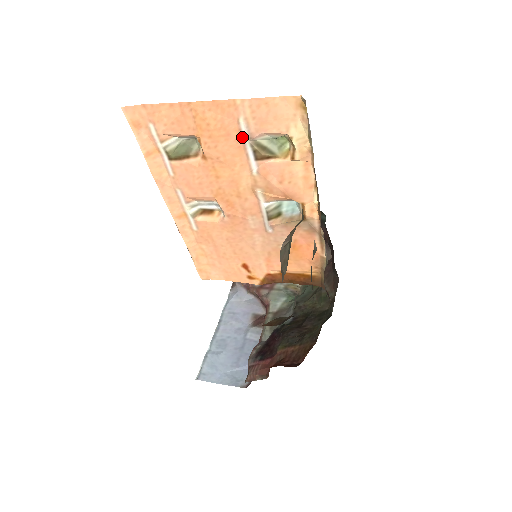
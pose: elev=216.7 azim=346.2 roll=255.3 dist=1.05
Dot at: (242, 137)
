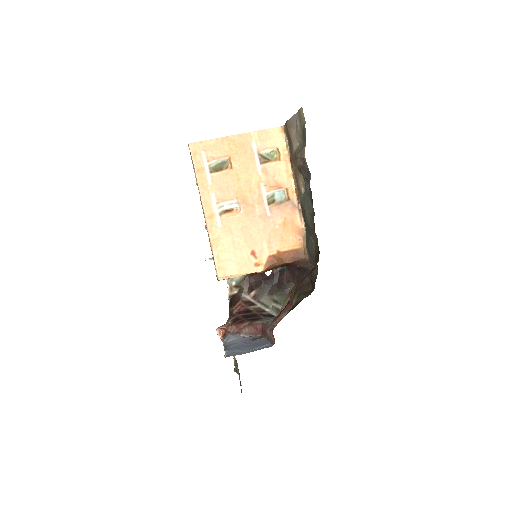
Dot at: (253, 152)
